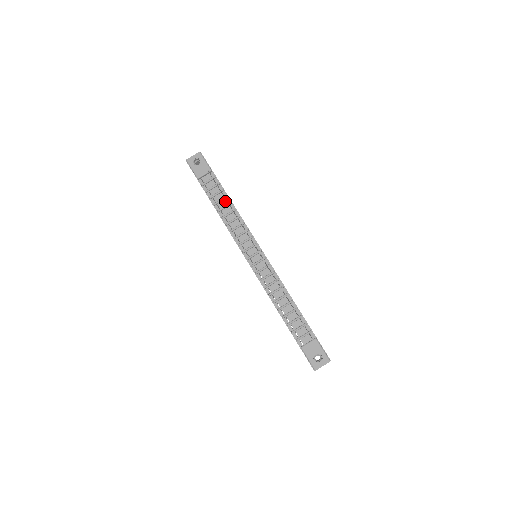
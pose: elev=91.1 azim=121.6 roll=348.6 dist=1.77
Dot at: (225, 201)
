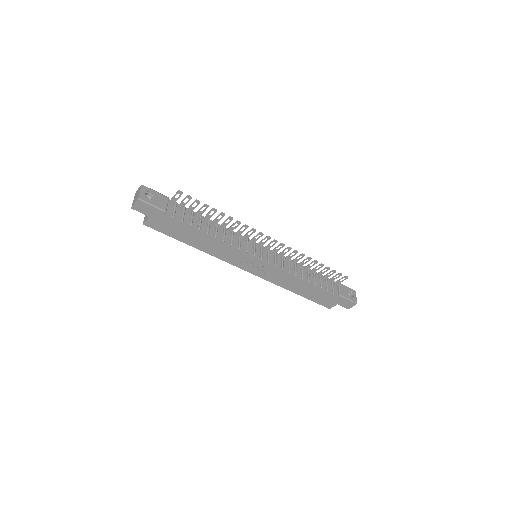
Dot at: (203, 221)
